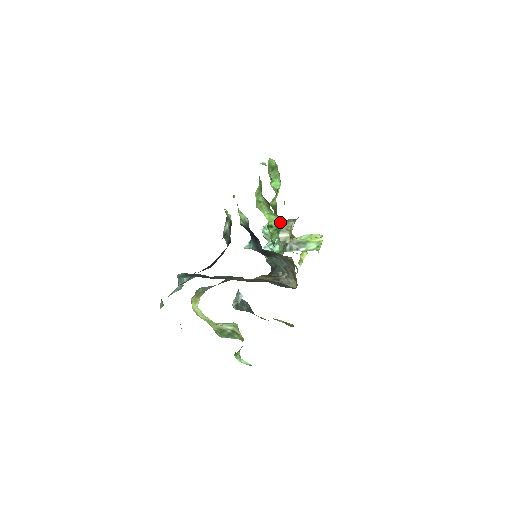
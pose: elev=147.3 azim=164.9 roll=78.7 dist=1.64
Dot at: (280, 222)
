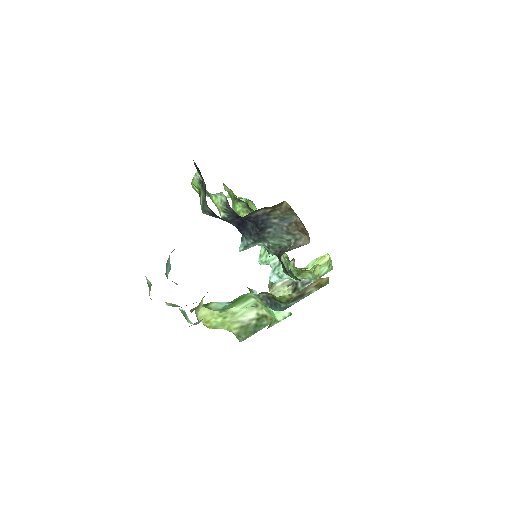
Dot at: occluded
